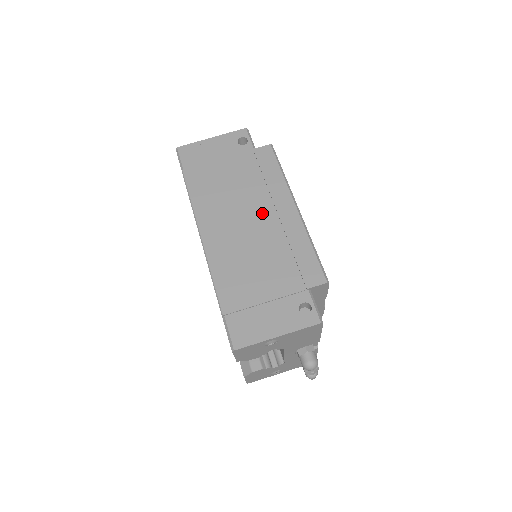
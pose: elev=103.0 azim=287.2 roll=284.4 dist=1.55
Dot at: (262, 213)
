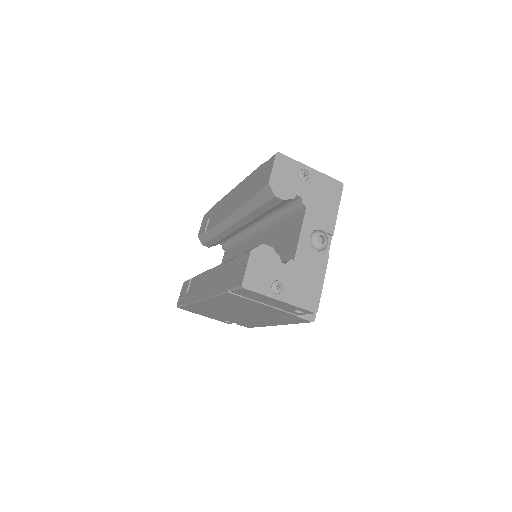
Dot at: (254, 317)
